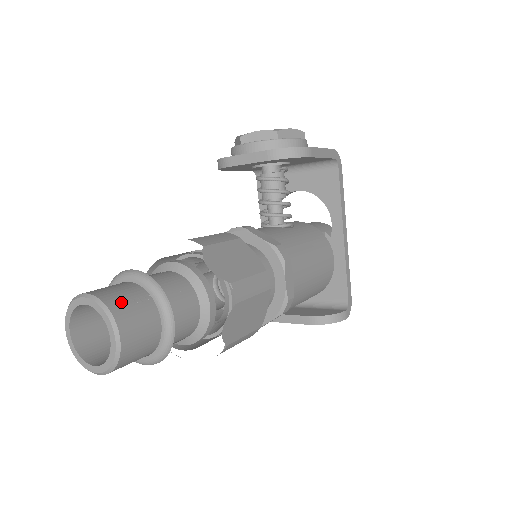
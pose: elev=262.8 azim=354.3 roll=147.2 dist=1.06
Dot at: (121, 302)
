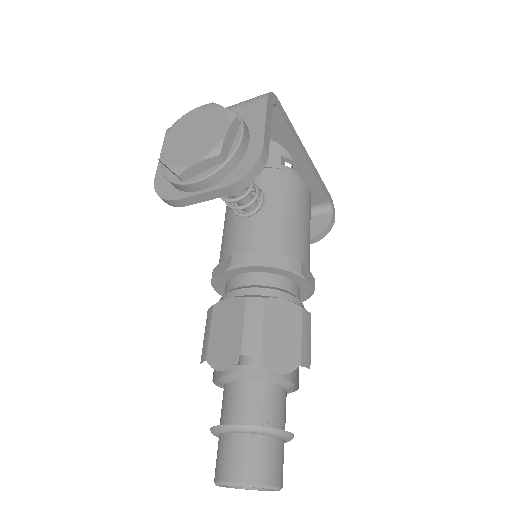
Dot at: (260, 468)
